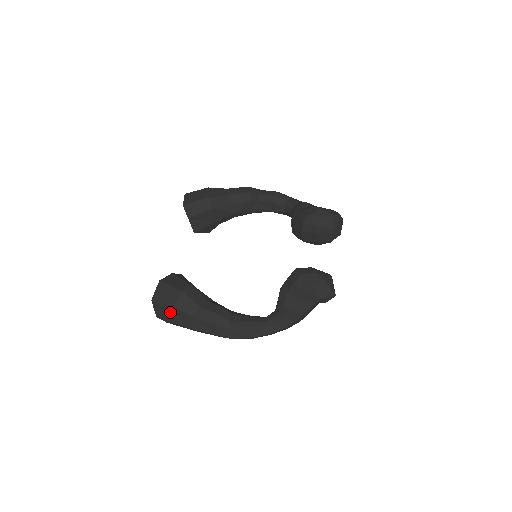
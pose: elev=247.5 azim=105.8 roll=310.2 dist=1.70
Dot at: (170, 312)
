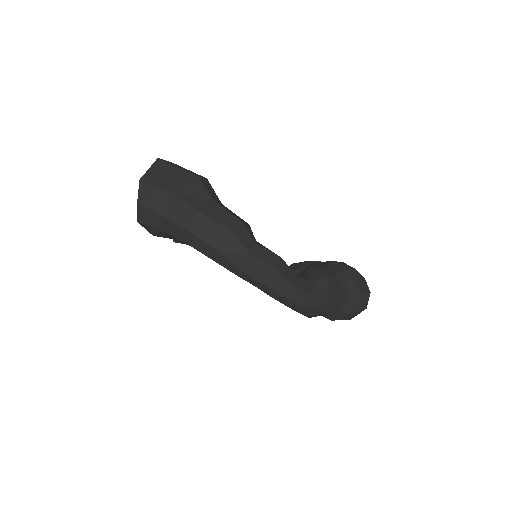
Dot at: (180, 179)
